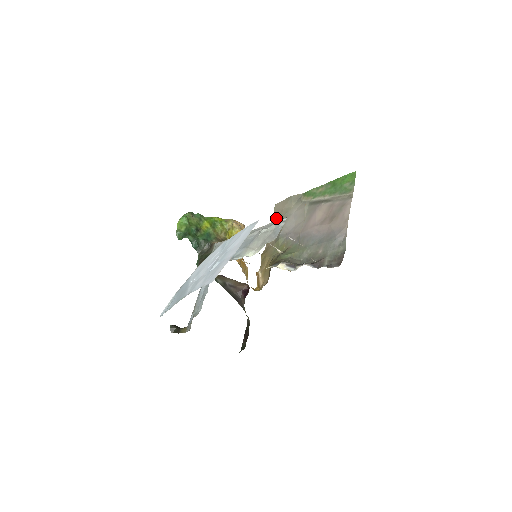
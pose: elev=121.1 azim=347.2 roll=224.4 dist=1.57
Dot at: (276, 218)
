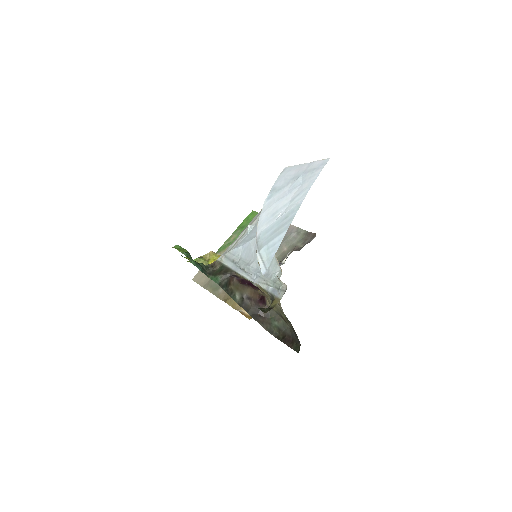
Dot at: (206, 282)
